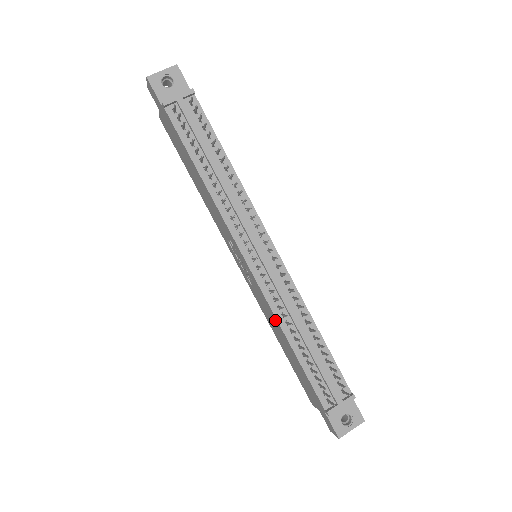
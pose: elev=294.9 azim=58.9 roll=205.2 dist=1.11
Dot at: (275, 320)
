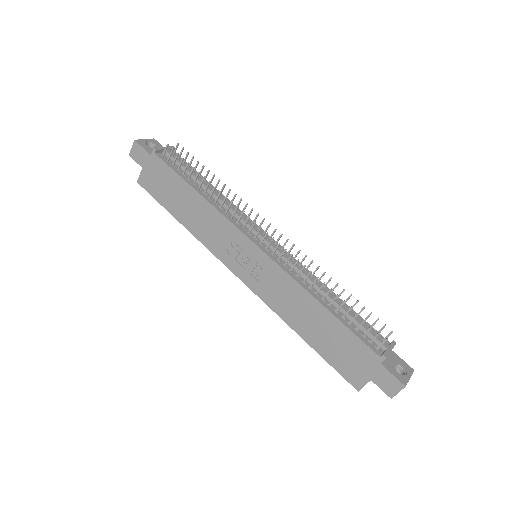
Dot at: (298, 291)
